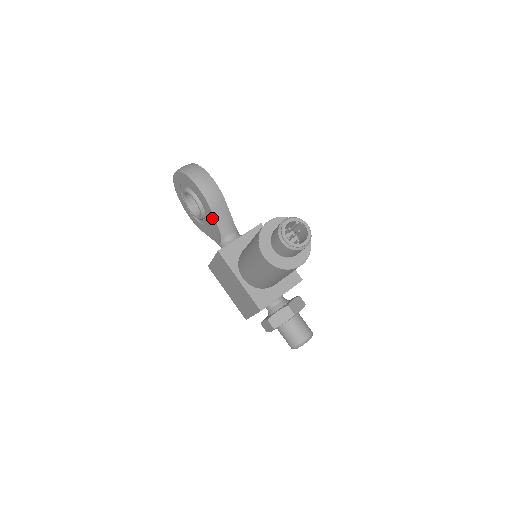
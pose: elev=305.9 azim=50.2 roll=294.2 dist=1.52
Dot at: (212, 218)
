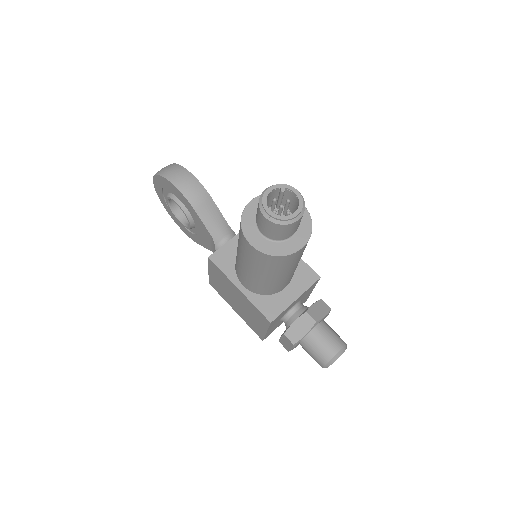
Dot at: (199, 221)
